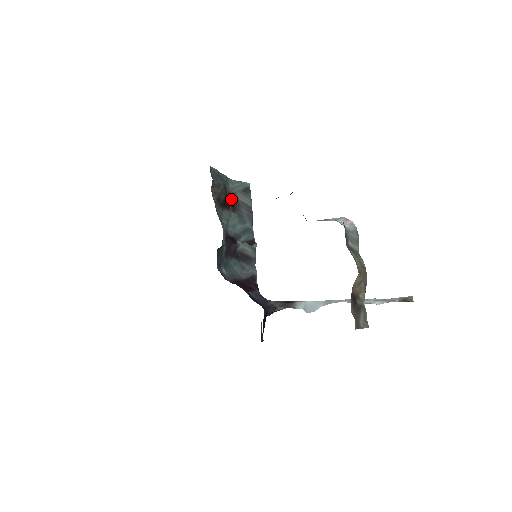
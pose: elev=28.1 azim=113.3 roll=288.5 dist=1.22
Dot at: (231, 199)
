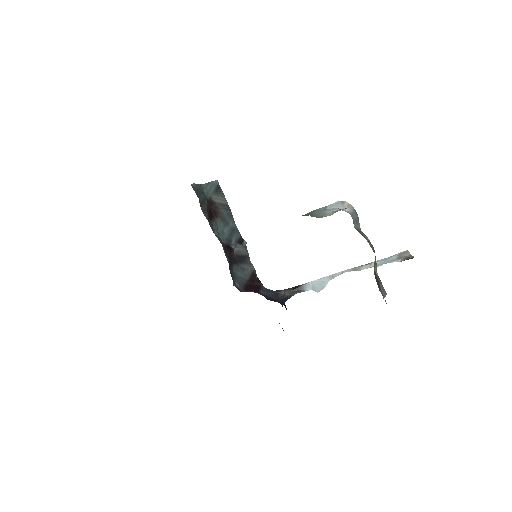
Dot at: (210, 205)
